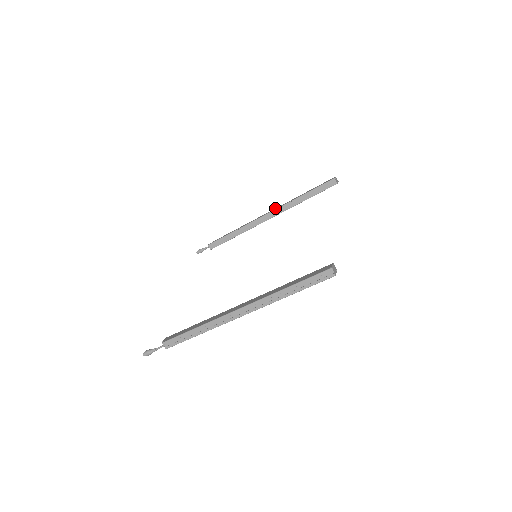
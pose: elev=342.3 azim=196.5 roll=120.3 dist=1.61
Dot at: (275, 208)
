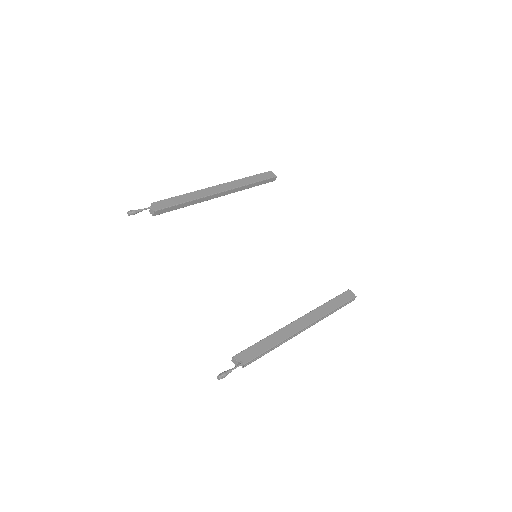
Dot at: (222, 184)
